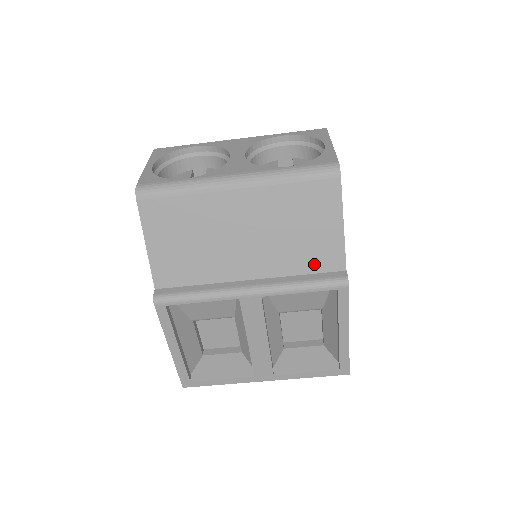
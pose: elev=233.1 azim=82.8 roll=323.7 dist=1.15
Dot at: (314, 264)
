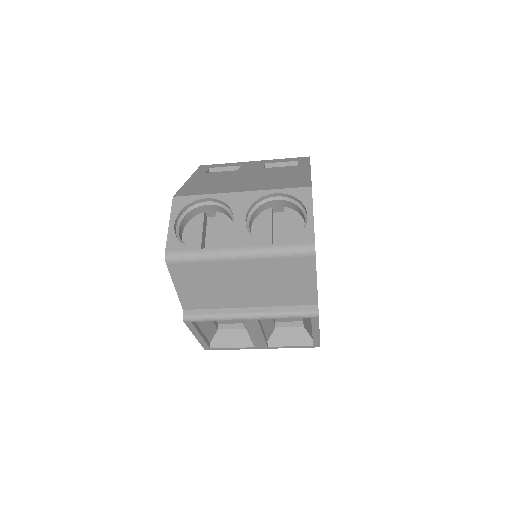
Dot at: (295, 301)
